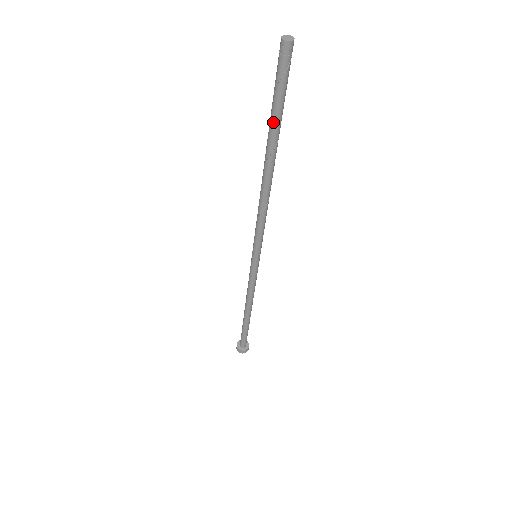
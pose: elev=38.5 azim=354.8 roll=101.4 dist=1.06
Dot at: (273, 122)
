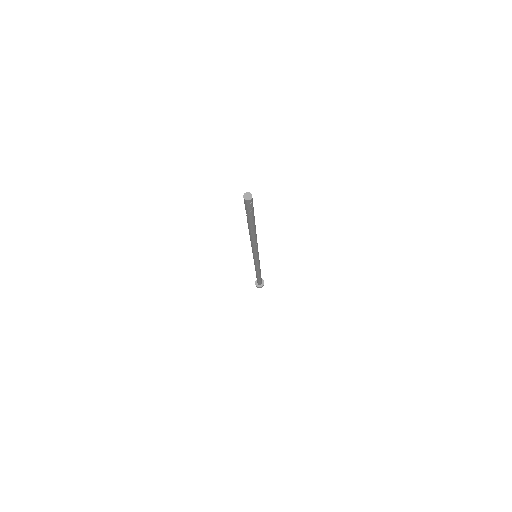
Dot at: (252, 221)
